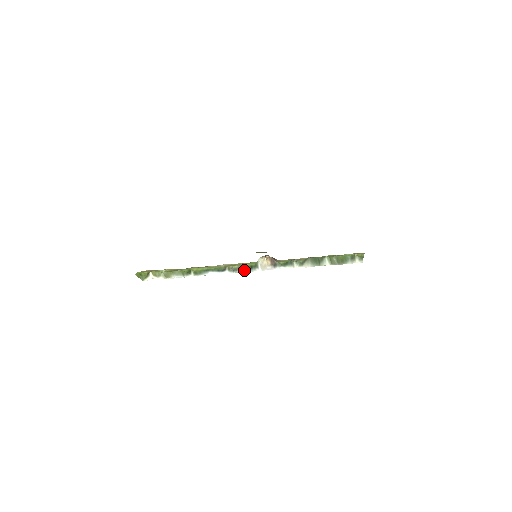
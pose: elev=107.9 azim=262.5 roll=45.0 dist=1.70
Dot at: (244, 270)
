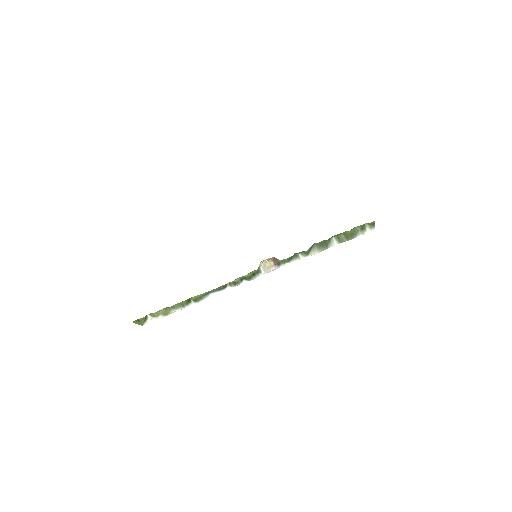
Dot at: (247, 280)
